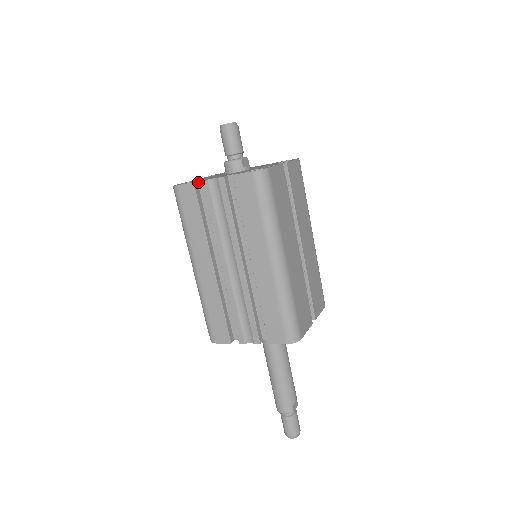
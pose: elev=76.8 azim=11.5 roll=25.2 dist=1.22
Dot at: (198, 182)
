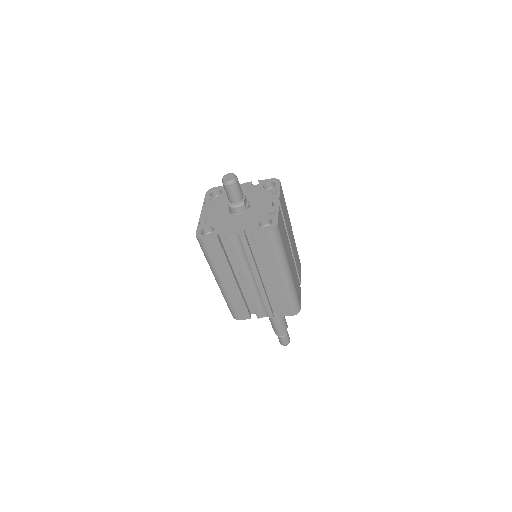
Dot at: (218, 233)
